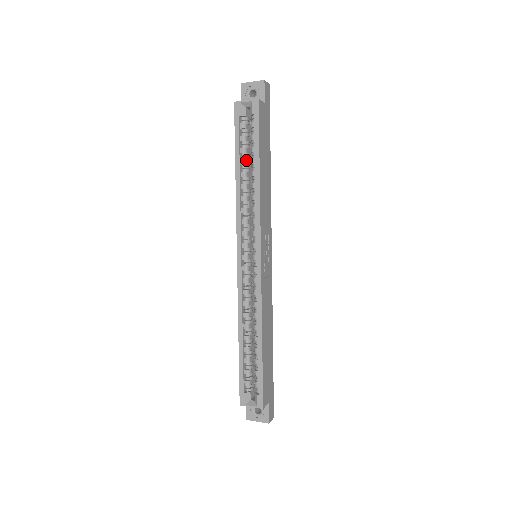
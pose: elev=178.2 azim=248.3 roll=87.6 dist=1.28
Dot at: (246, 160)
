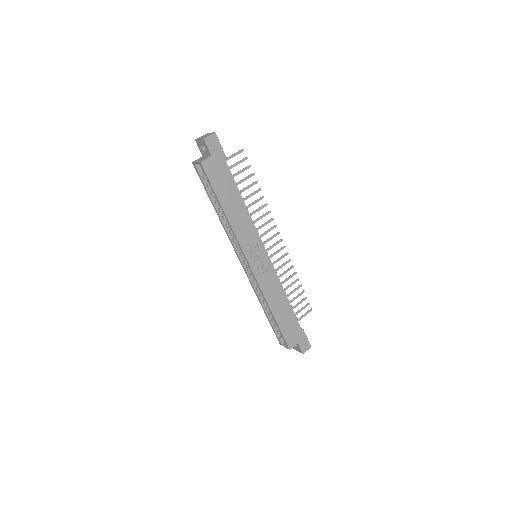
Dot at: occluded
